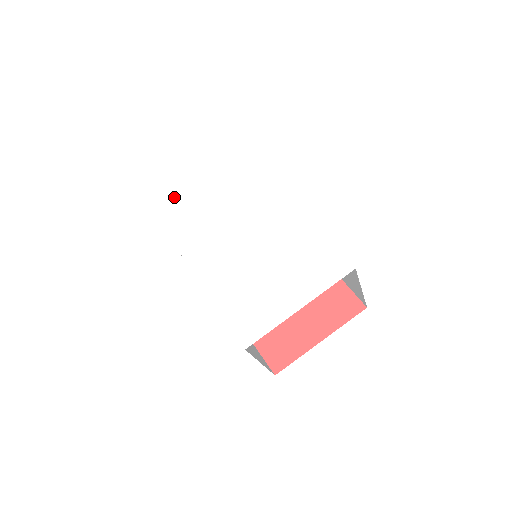
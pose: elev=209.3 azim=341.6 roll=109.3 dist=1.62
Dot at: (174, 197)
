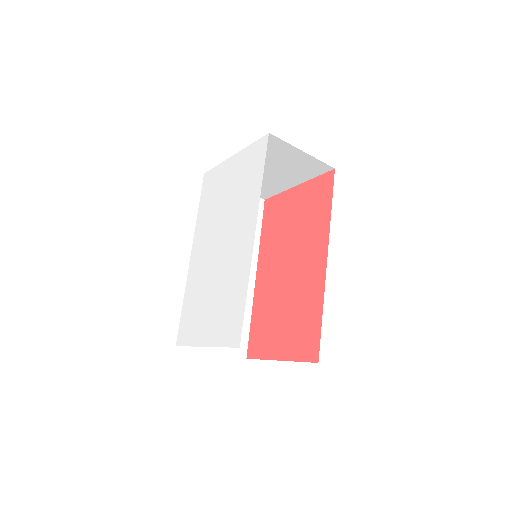
Dot at: (217, 167)
